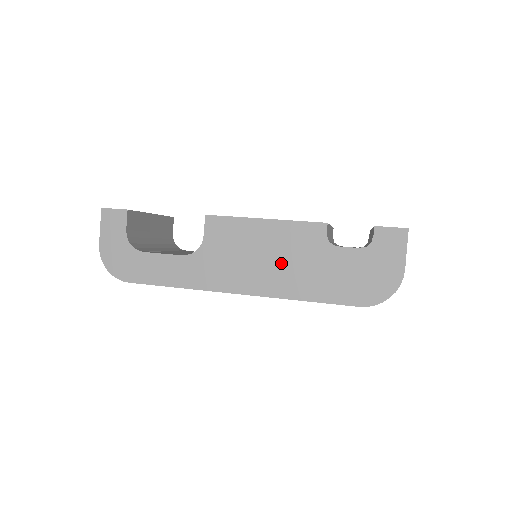
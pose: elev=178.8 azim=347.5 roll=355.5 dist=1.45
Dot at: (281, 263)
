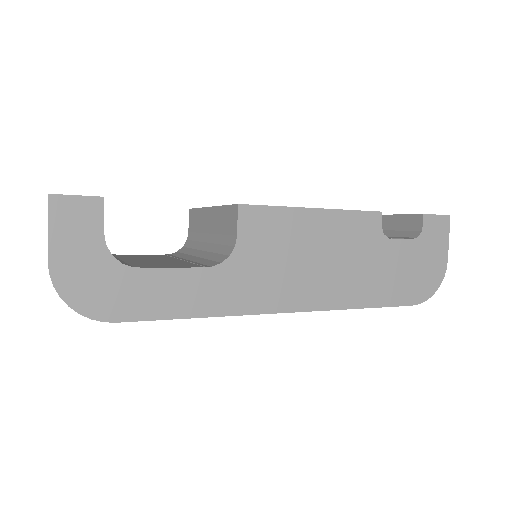
Dot at: (336, 265)
